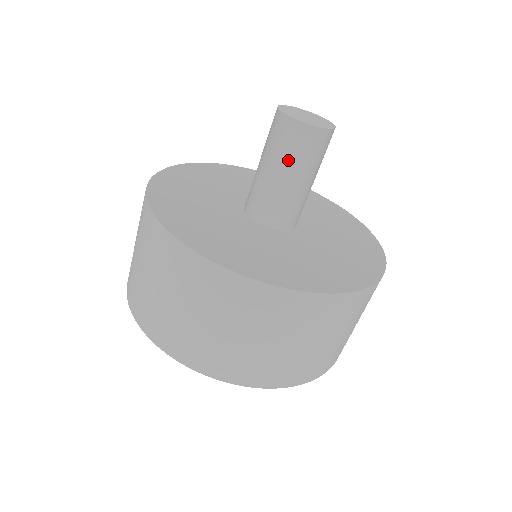
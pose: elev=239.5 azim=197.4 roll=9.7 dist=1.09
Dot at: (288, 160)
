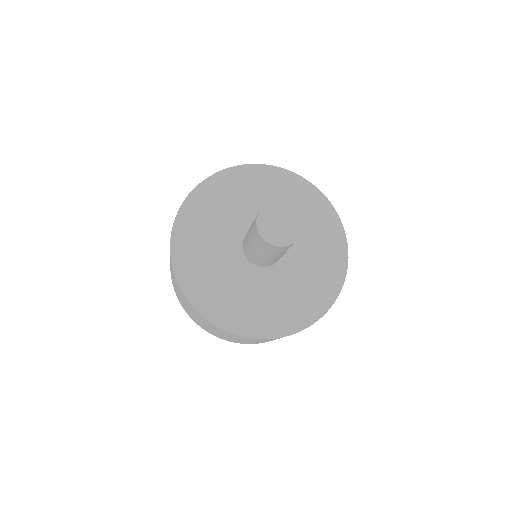
Dot at: (260, 249)
